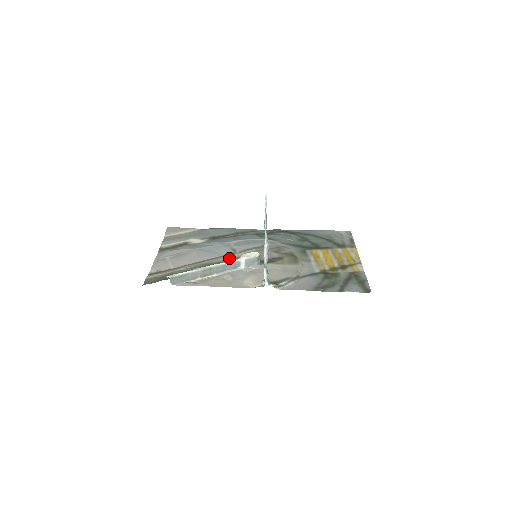
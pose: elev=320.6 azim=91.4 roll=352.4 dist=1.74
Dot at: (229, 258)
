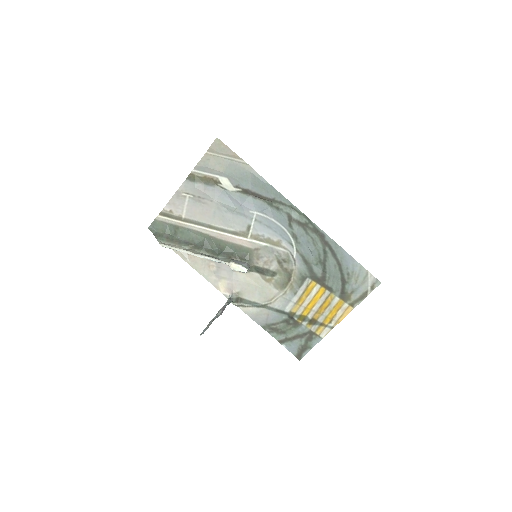
Dot at: (232, 242)
